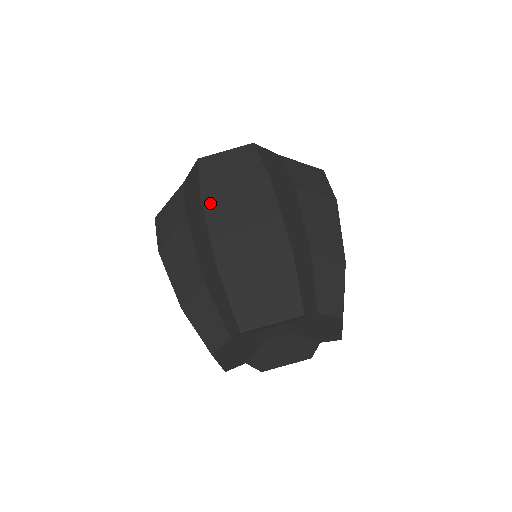
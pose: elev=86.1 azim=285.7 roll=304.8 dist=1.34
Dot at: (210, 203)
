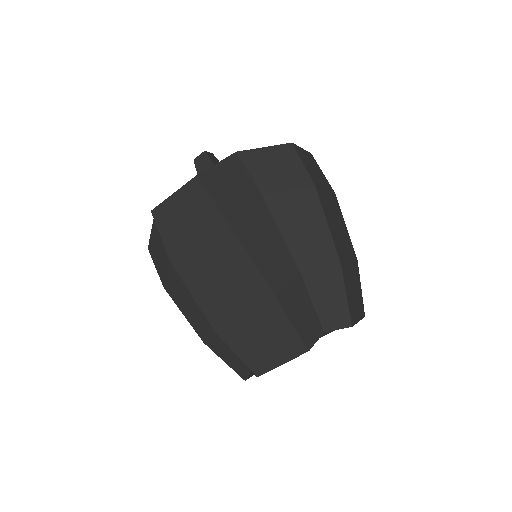
Dot at: (181, 264)
